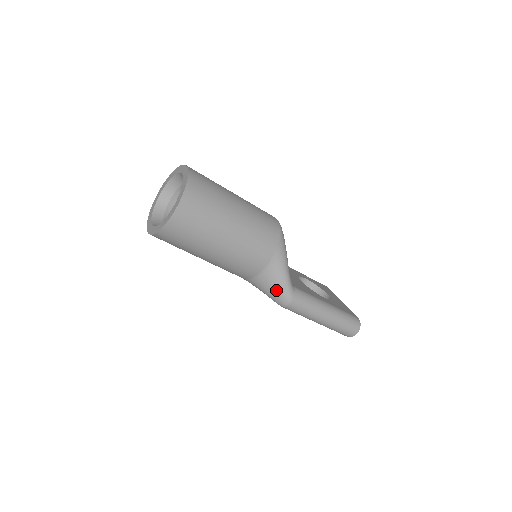
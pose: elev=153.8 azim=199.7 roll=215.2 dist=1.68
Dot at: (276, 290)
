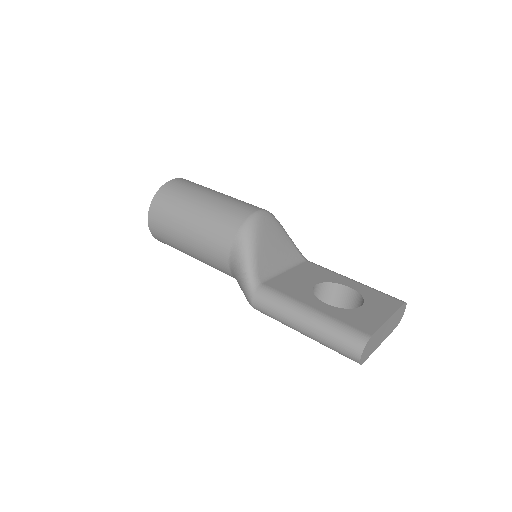
Dot at: (241, 287)
